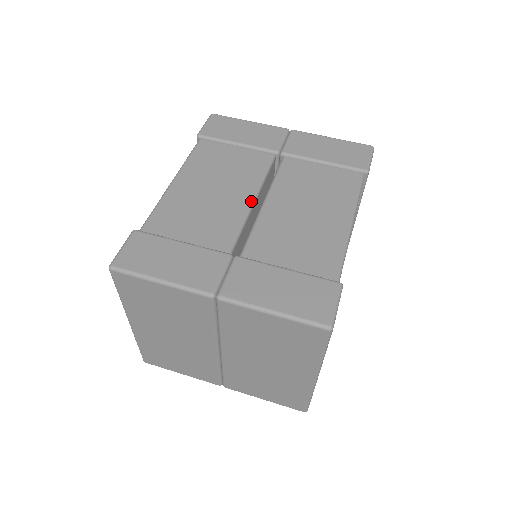
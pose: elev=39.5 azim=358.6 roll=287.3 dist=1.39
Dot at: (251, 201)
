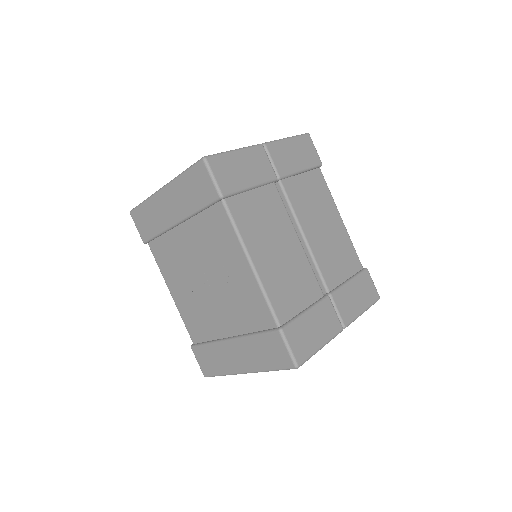
Dot at: (300, 242)
